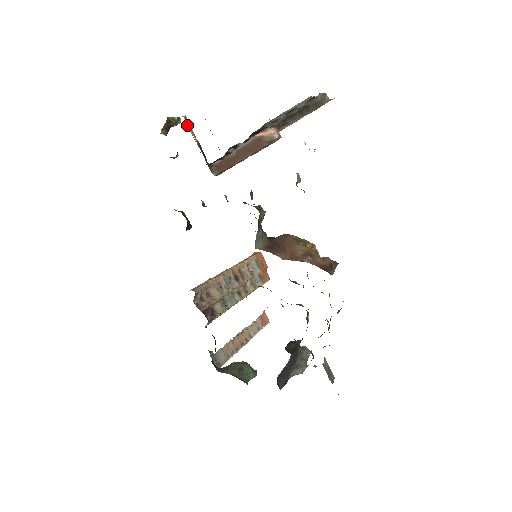
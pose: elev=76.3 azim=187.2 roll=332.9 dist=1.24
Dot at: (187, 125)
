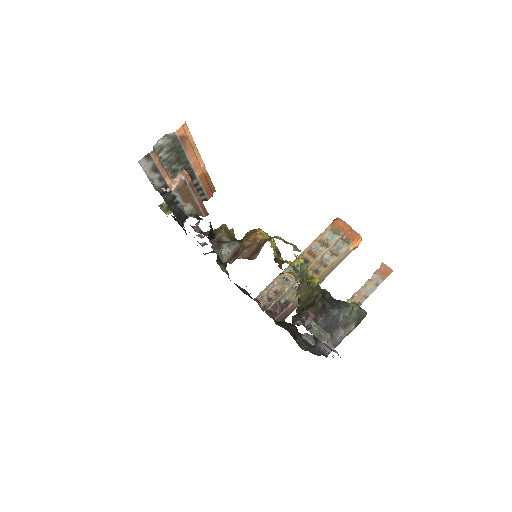
Dot at: occluded
